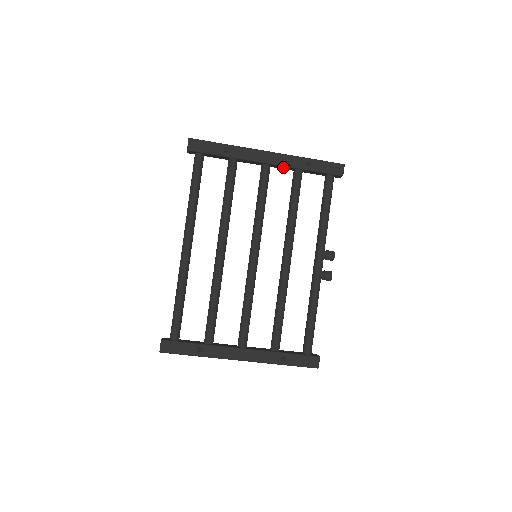
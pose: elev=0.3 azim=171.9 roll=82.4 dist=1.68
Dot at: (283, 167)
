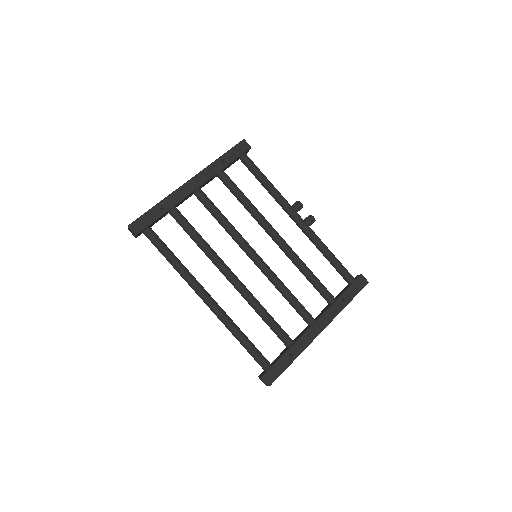
Dot at: (209, 181)
